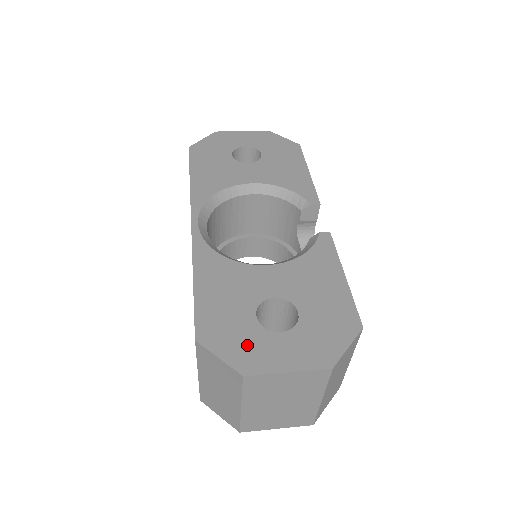
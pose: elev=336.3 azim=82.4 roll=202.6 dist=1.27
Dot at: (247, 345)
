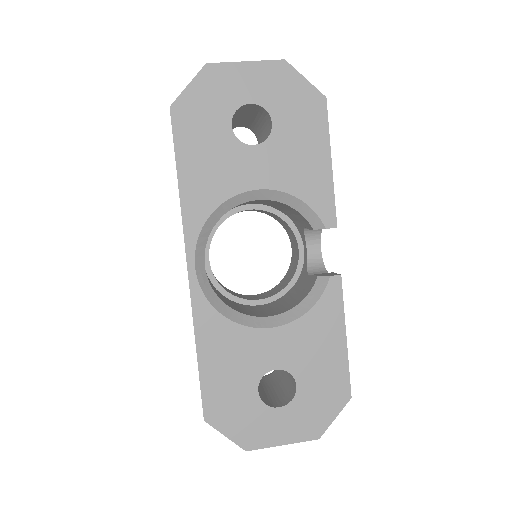
Dot at: (249, 423)
